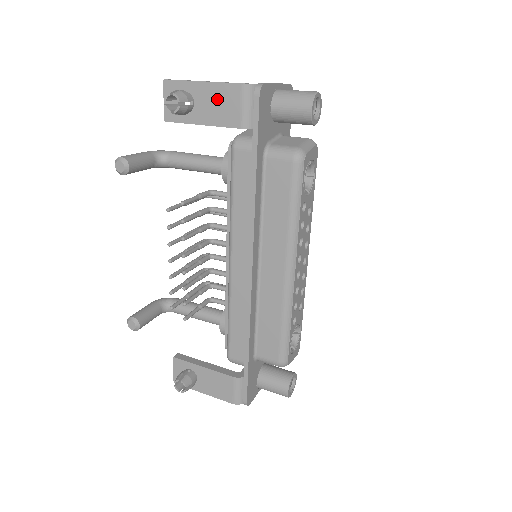
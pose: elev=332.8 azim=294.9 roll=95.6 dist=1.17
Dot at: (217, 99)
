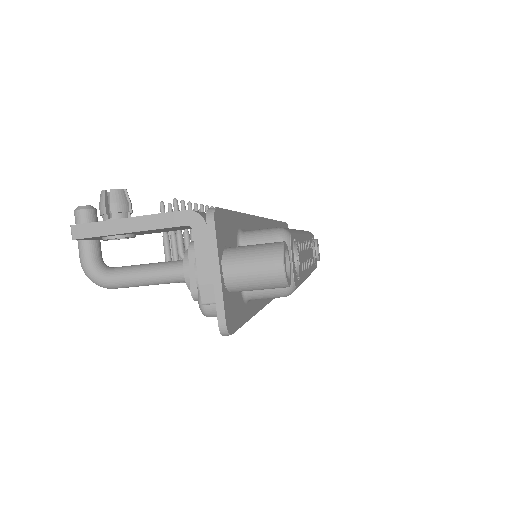
Dot at: occluded
